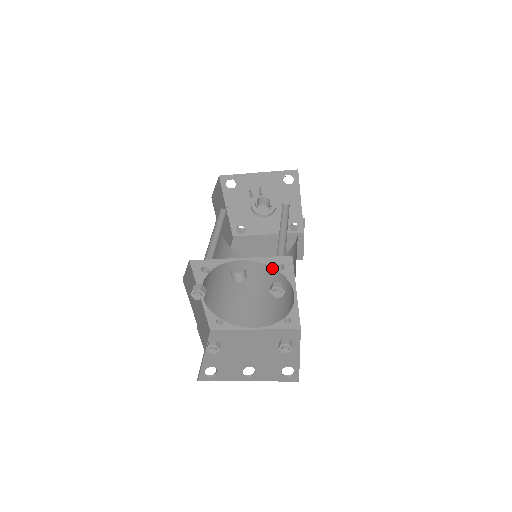
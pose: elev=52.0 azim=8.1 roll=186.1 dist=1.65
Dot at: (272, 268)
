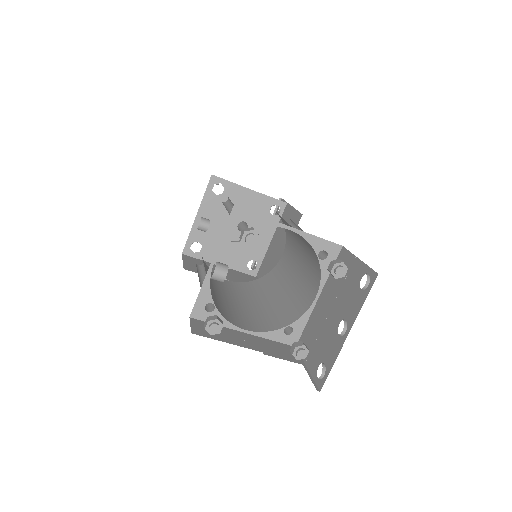
Dot at: (289, 250)
